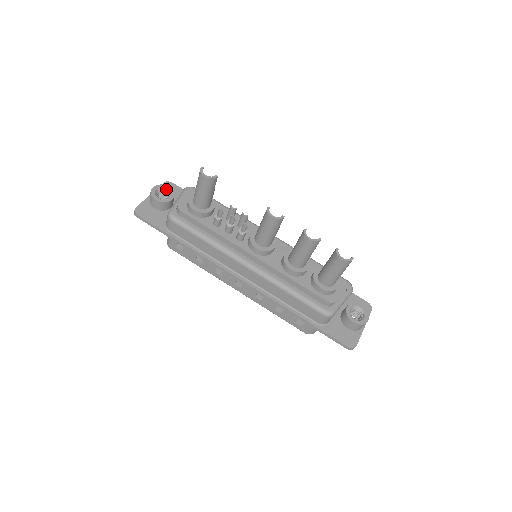
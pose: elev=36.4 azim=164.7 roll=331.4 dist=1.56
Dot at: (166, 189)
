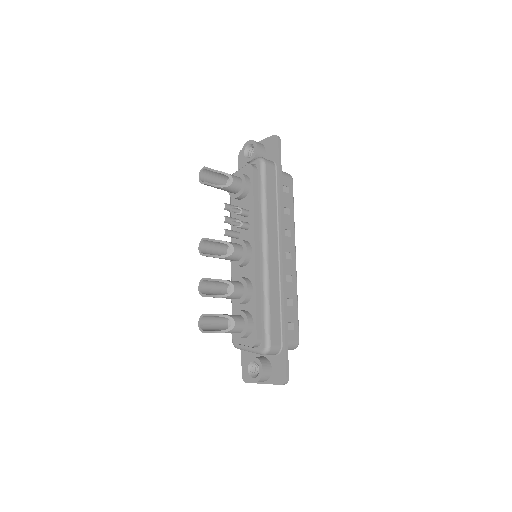
Dot at: (254, 148)
